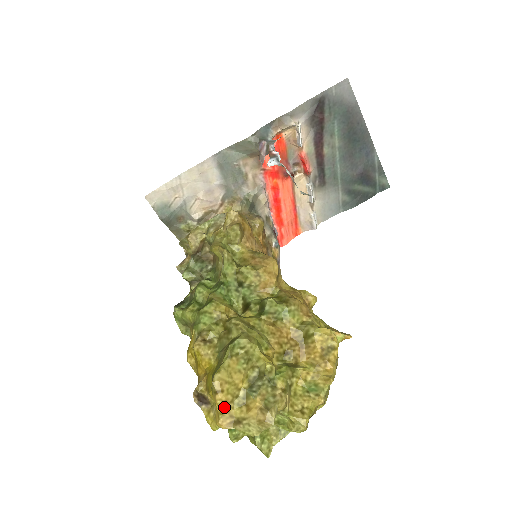
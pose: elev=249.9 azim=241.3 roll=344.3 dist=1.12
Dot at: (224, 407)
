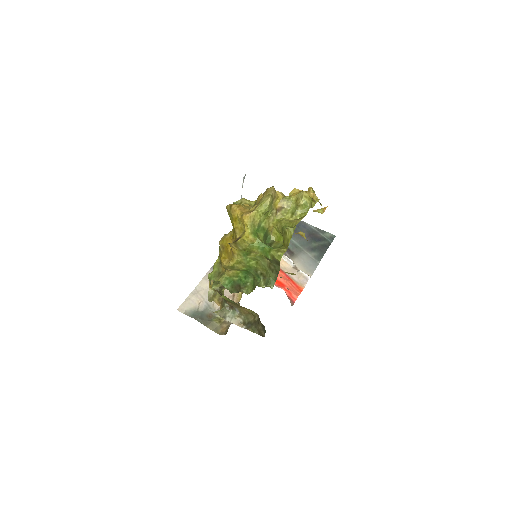
Dot at: (241, 209)
